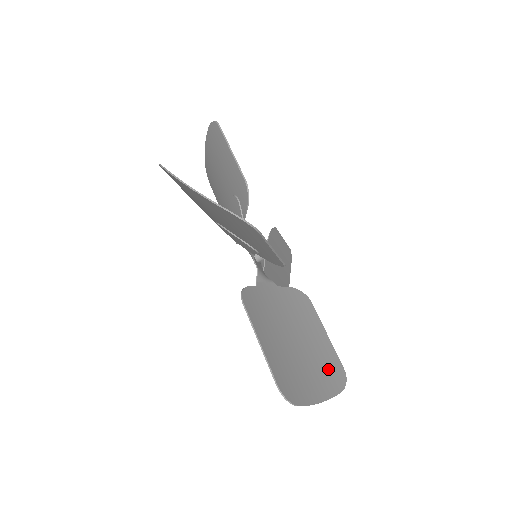
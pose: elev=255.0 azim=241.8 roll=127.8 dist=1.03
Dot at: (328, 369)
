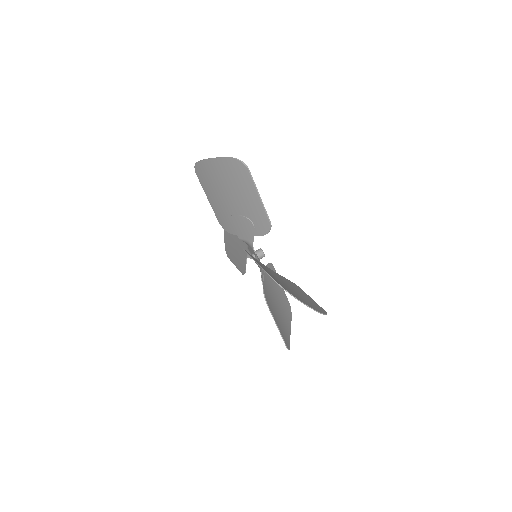
Dot at: (311, 303)
